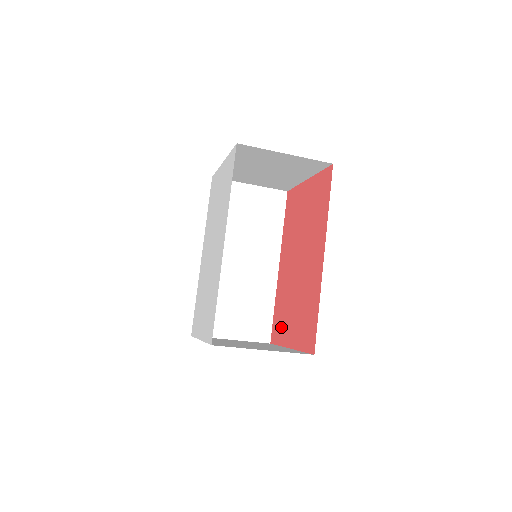
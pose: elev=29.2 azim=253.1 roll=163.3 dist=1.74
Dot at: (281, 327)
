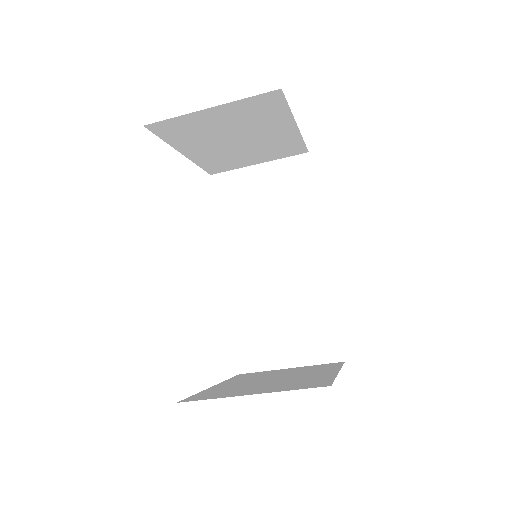
Dot at: occluded
